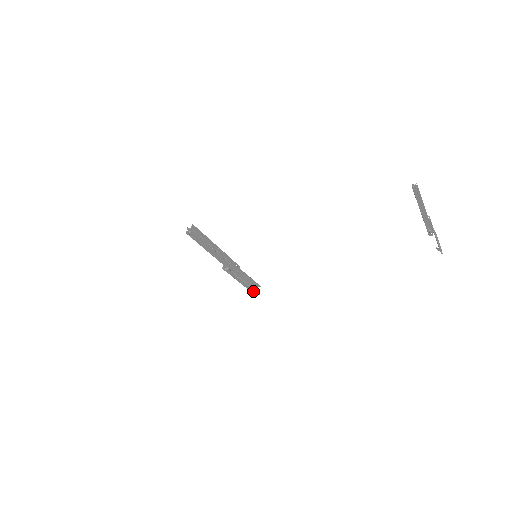
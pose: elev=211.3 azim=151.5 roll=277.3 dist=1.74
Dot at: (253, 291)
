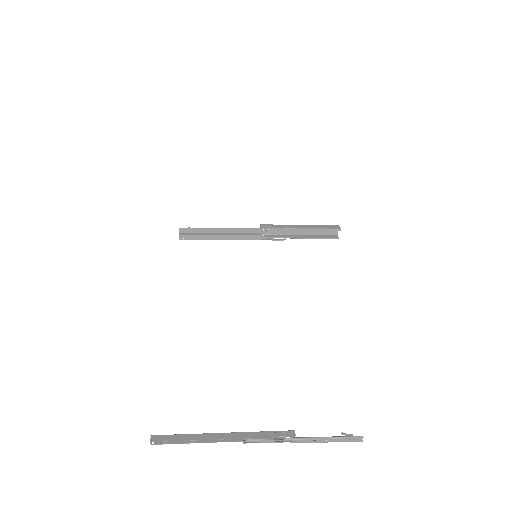
Dot at: (327, 237)
